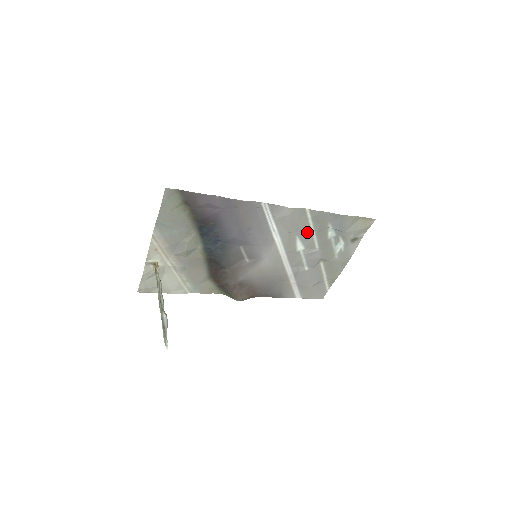
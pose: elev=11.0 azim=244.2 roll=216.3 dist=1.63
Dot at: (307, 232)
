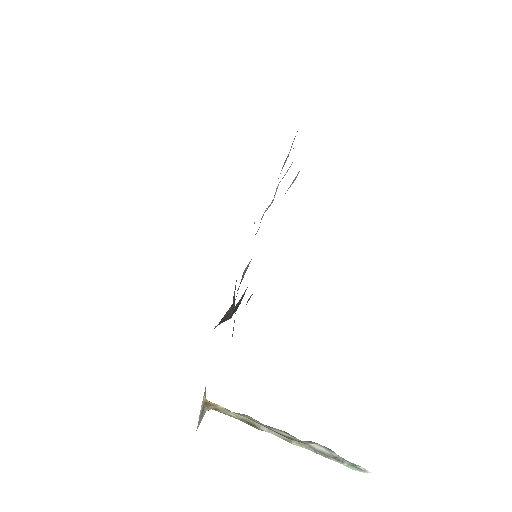
Dot at: occluded
